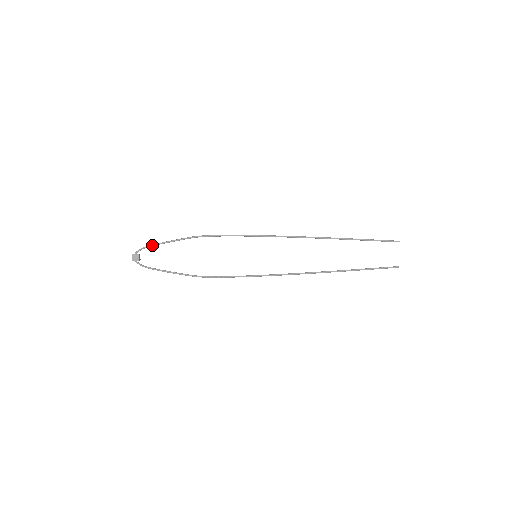
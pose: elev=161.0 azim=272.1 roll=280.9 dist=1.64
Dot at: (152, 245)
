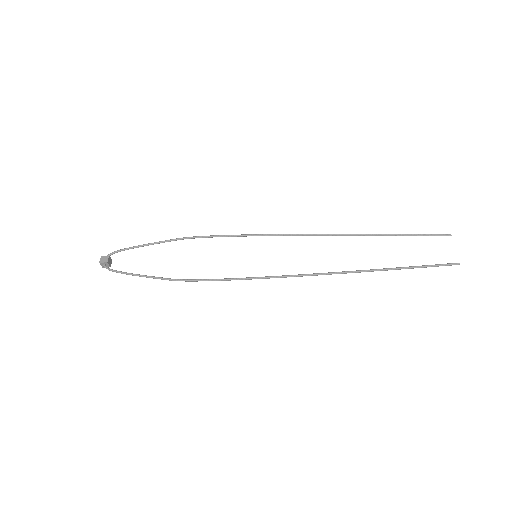
Dot at: occluded
